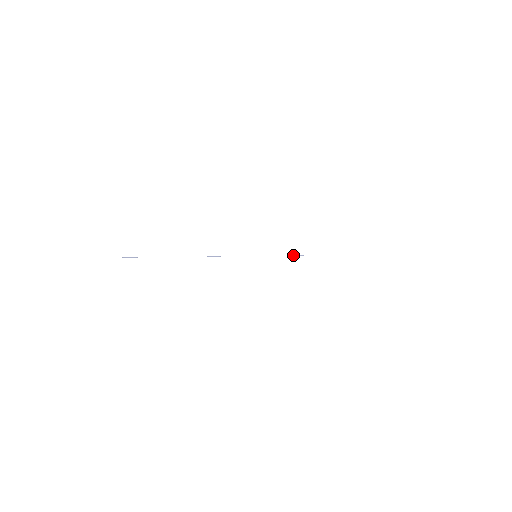
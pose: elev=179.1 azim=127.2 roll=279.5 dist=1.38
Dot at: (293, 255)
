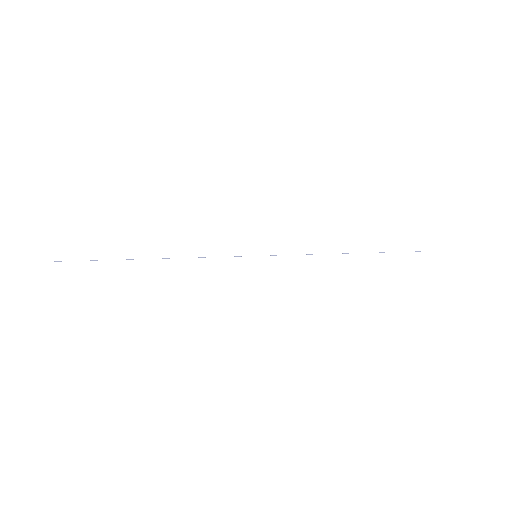
Dot at: occluded
